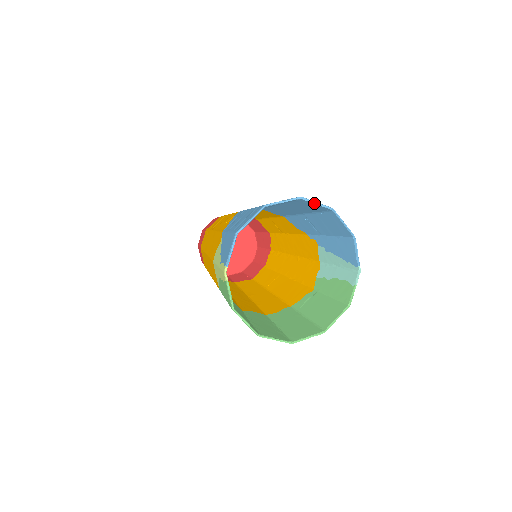
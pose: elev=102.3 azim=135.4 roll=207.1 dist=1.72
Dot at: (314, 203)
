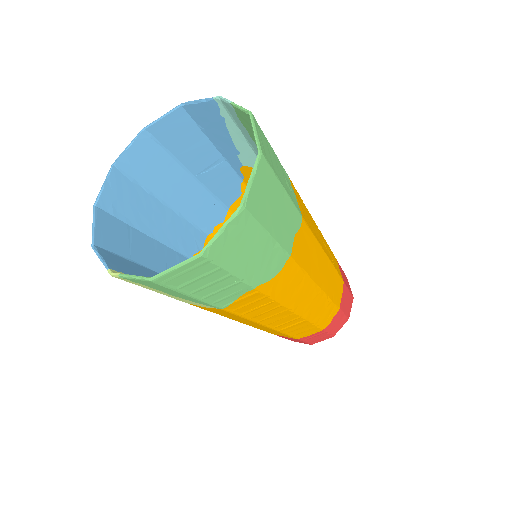
Dot at: (125, 150)
